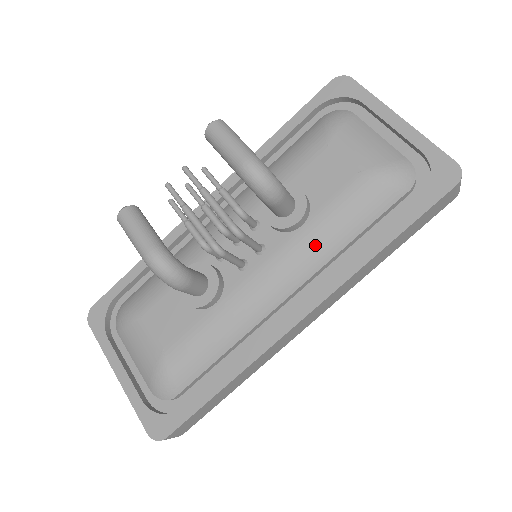
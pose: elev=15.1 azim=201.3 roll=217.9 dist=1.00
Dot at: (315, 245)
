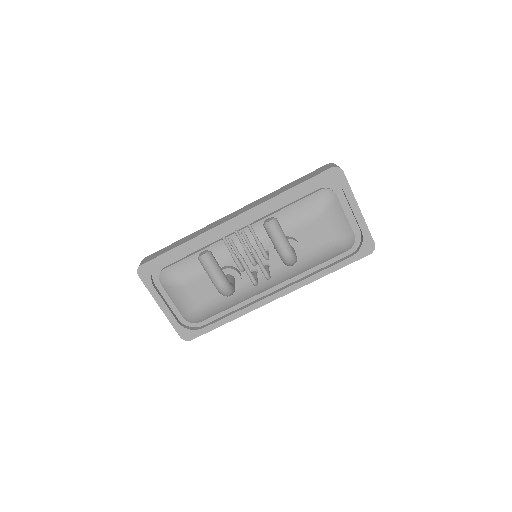
Dot at: (296, 270)
